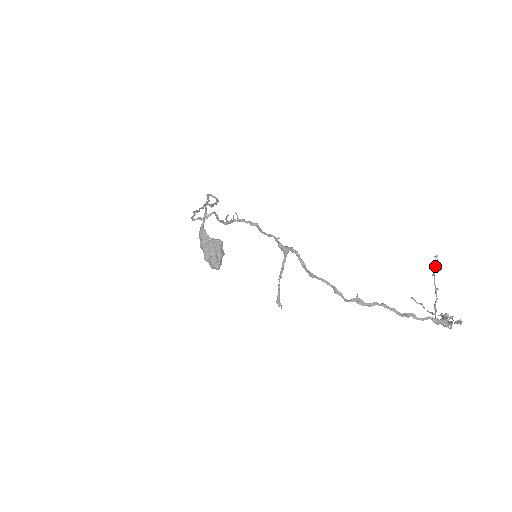
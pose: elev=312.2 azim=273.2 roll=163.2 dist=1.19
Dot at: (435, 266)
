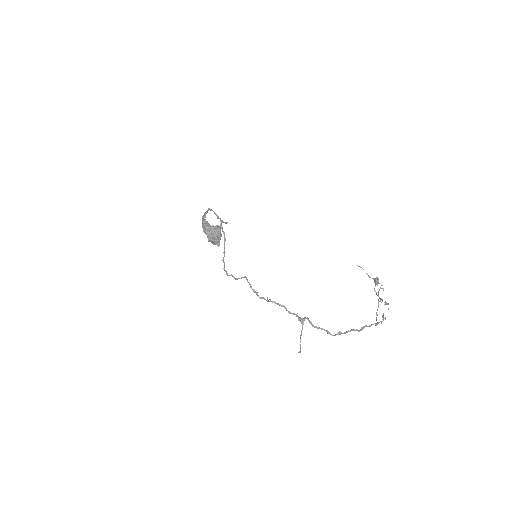
Dot at: occluded
